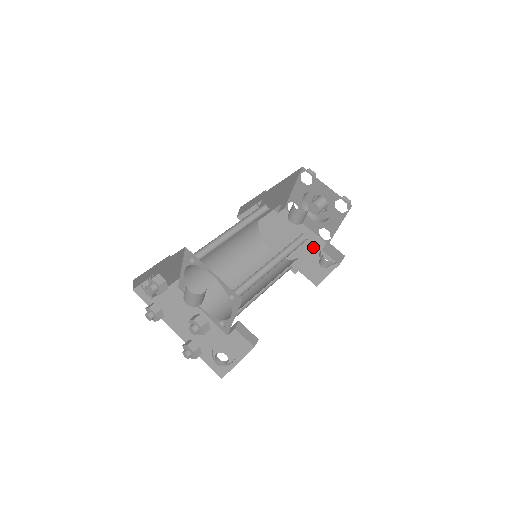
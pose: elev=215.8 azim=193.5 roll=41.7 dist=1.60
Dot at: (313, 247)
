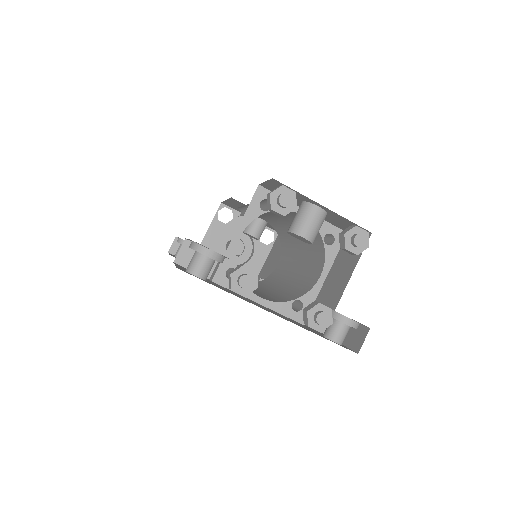
Dot at: occluded
